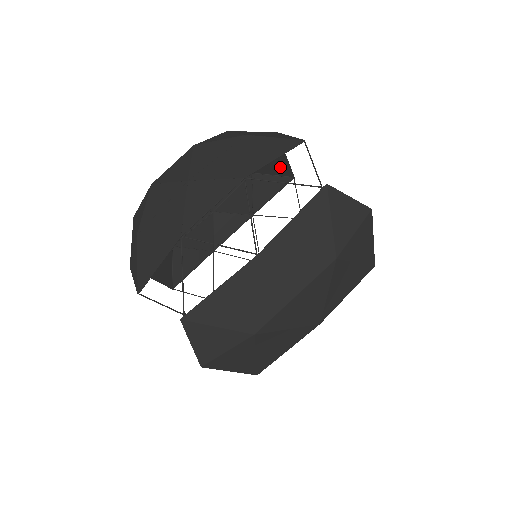
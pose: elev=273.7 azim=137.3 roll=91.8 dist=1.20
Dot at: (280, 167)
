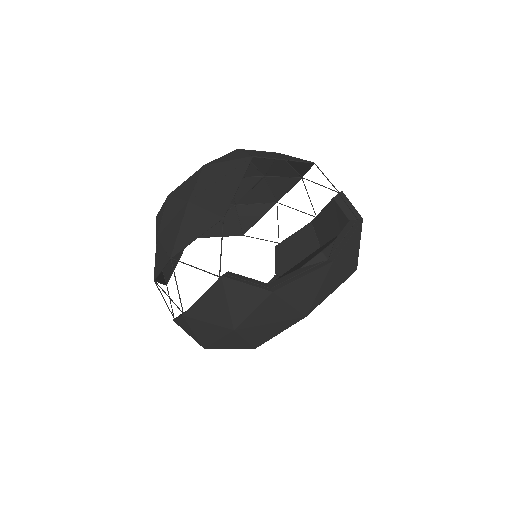
Dot at: (293, 159)
